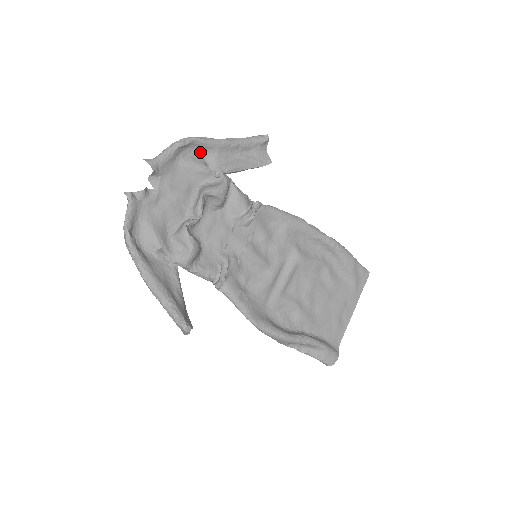
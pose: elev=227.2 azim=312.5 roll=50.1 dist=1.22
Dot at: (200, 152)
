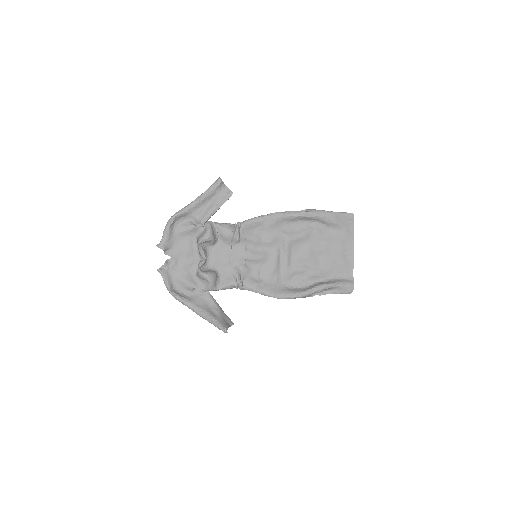
Dot at: (185, 218)
